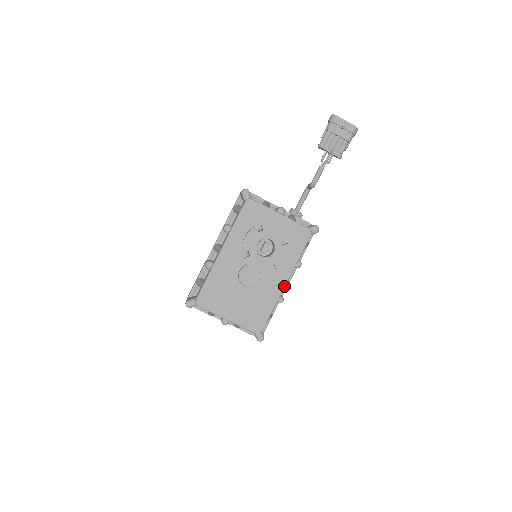
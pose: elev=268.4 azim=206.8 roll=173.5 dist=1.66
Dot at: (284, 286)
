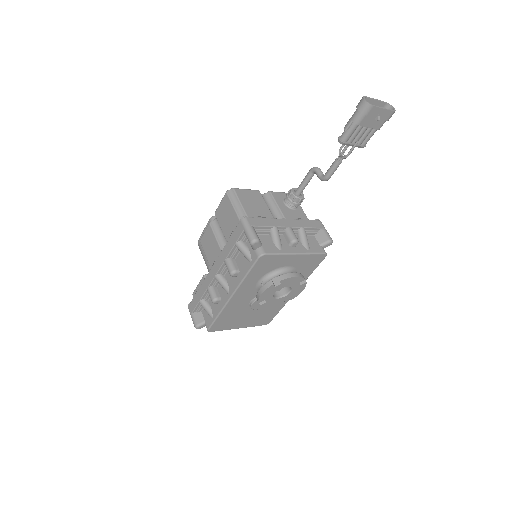
Dot at: occluded
